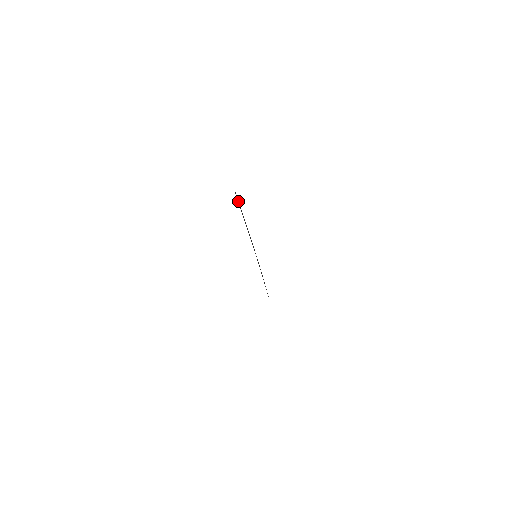
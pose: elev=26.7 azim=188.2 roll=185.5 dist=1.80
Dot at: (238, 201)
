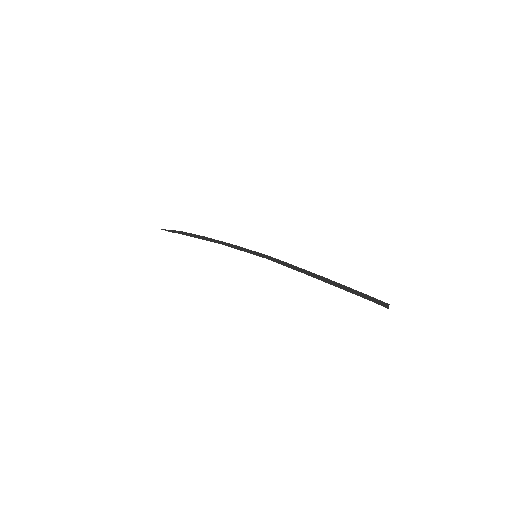
Dot at: (369, 296)
